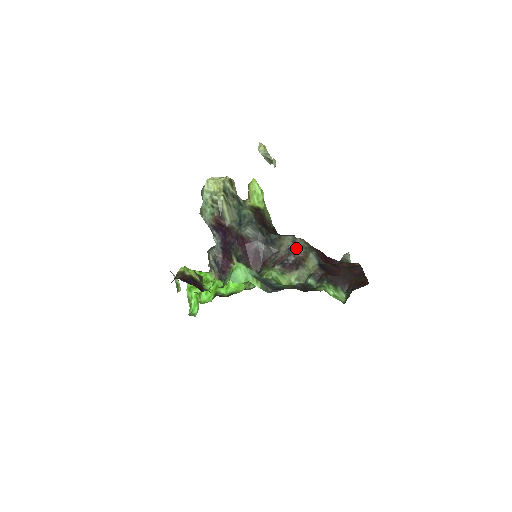
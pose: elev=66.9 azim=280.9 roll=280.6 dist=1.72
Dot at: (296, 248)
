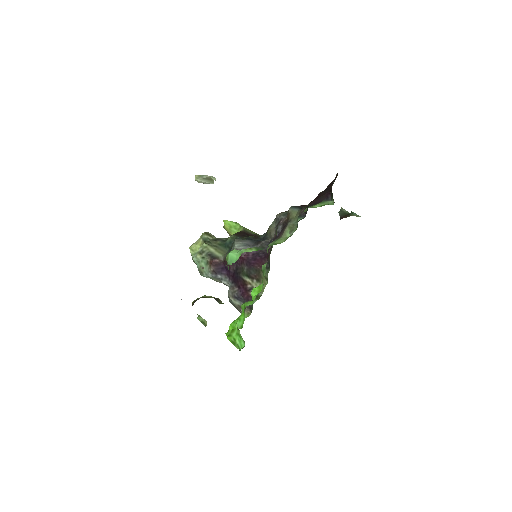
Dot at: (279, 221)
